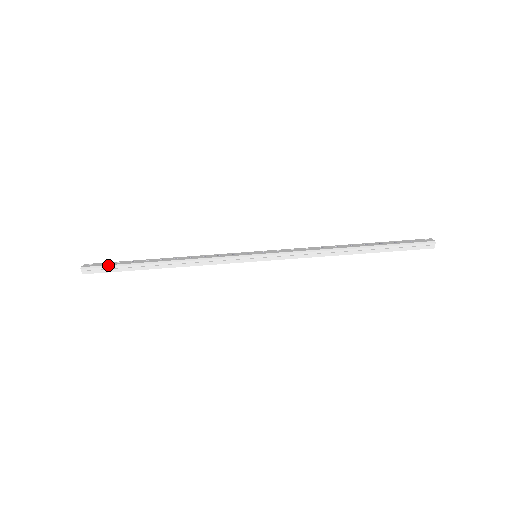
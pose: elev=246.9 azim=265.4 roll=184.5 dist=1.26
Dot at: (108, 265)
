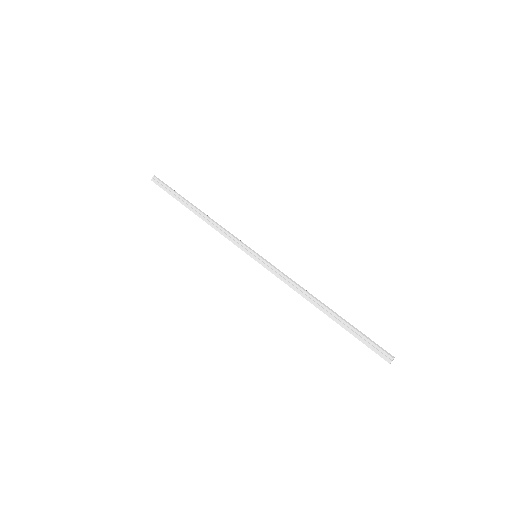
Dot at: occluded
